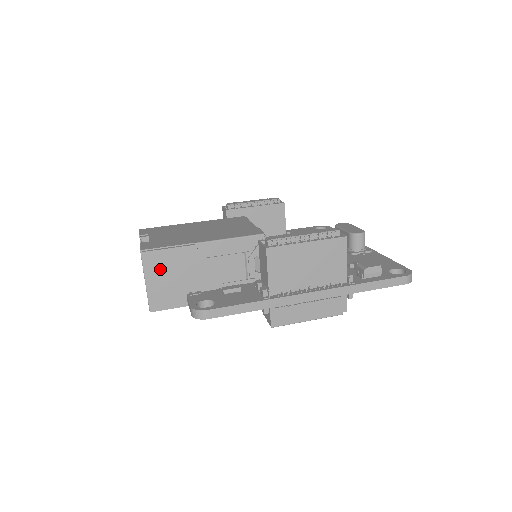
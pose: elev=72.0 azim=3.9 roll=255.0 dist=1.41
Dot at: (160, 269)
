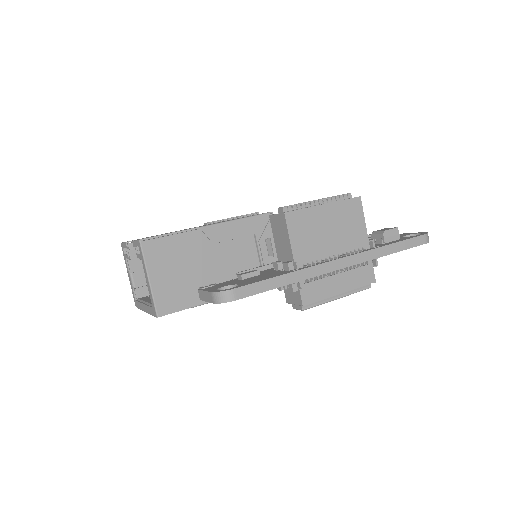
Dot at: (164, 261)
